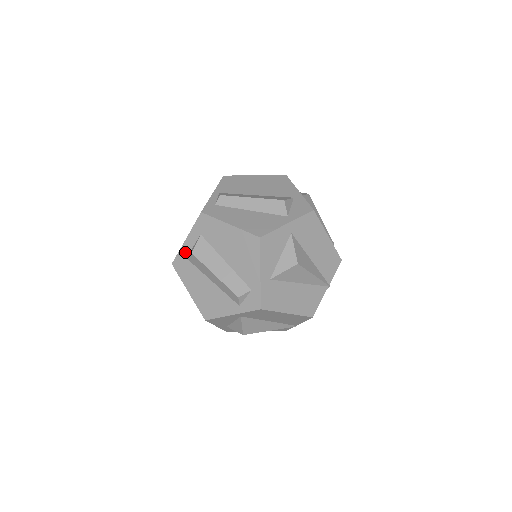
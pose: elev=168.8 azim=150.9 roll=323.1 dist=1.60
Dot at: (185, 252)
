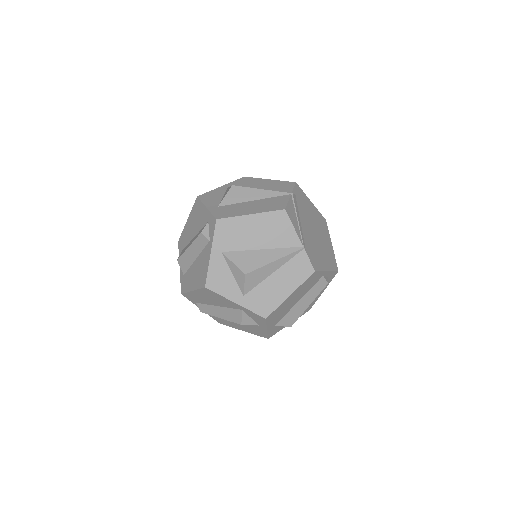
Dot at: (182, 274)
